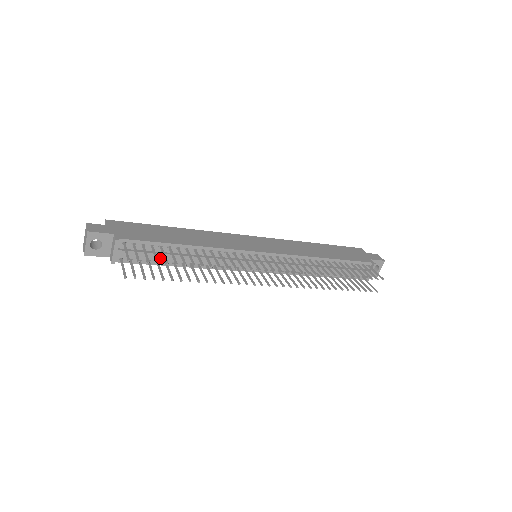
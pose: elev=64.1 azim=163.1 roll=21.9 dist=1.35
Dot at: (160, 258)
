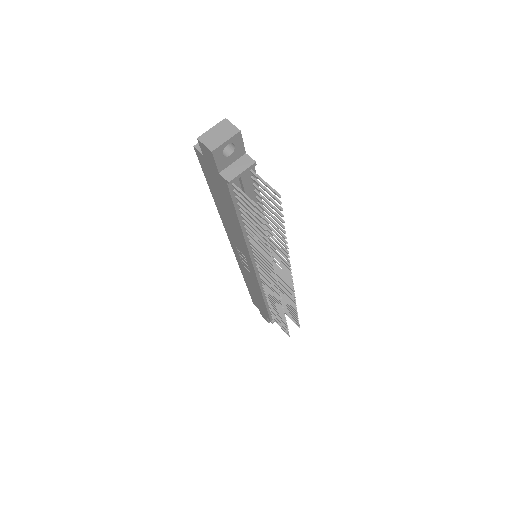
Dot at: occluded
